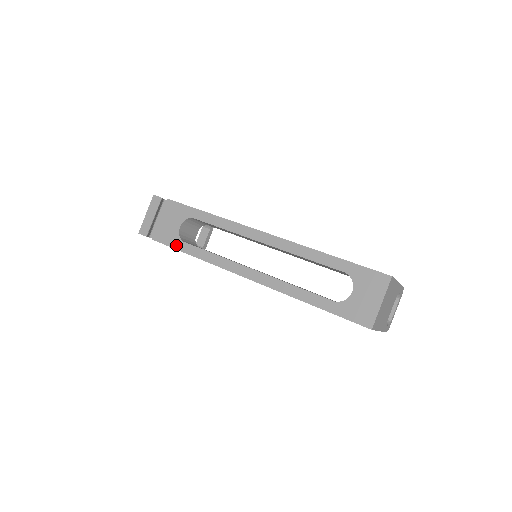
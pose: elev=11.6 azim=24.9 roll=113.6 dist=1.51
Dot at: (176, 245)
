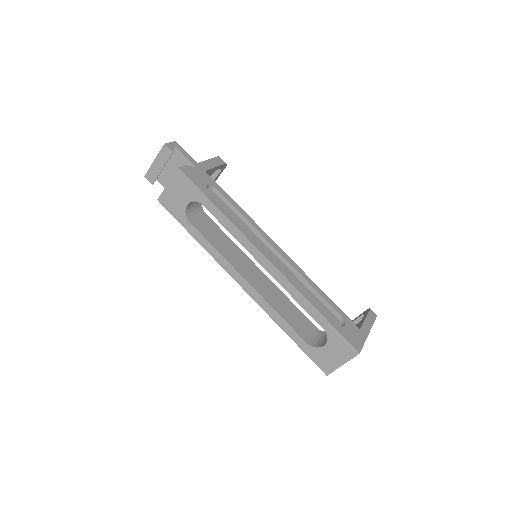
Dot at: (181, 220)
